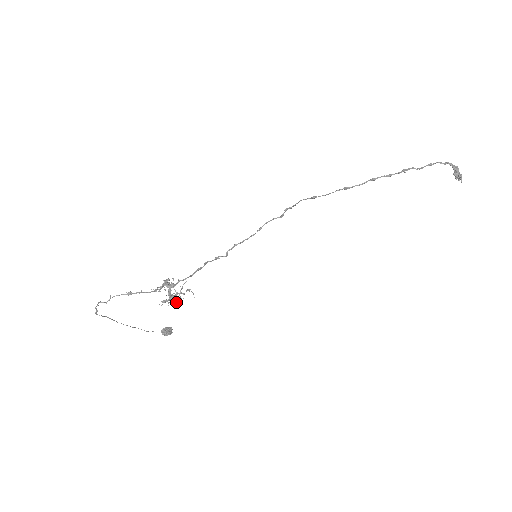
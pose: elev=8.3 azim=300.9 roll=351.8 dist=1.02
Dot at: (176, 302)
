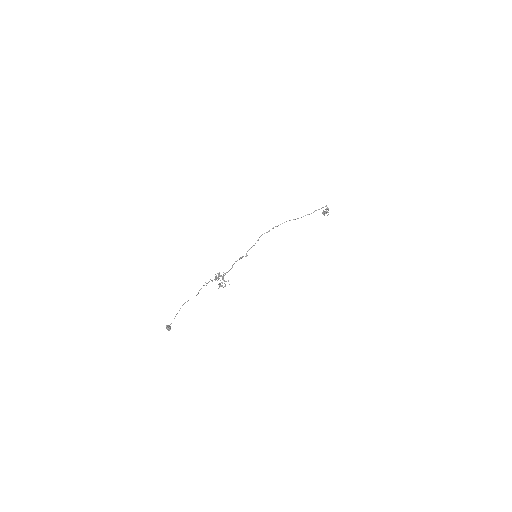
Dot at: occluded
